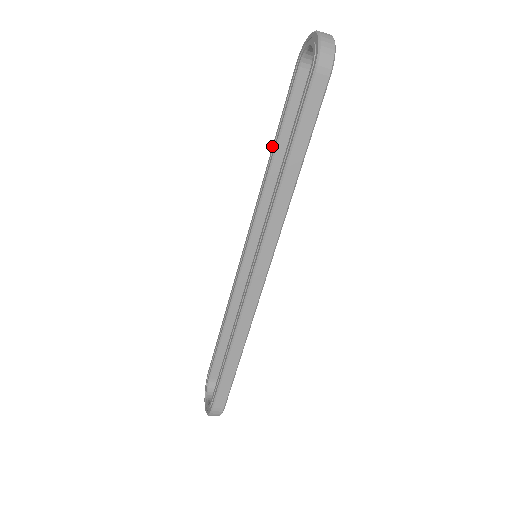
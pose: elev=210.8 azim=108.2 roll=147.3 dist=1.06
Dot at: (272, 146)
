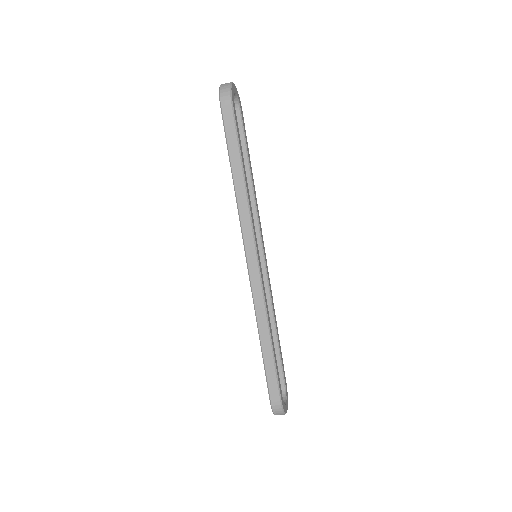
Dot at: occluded
